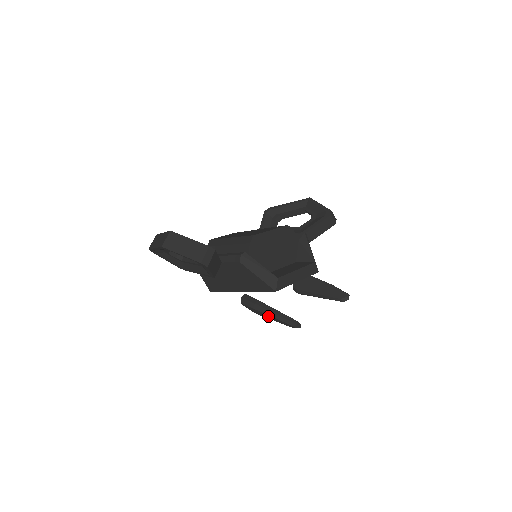
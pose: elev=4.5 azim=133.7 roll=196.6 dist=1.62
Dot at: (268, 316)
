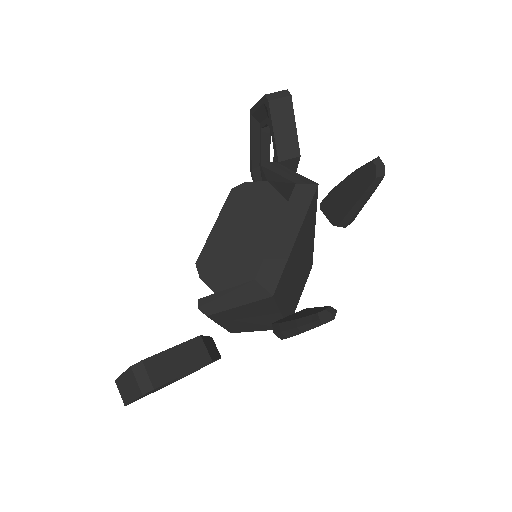
Dot at: occluded
